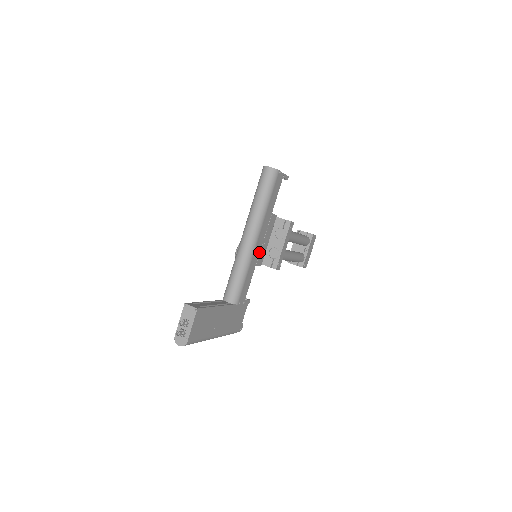
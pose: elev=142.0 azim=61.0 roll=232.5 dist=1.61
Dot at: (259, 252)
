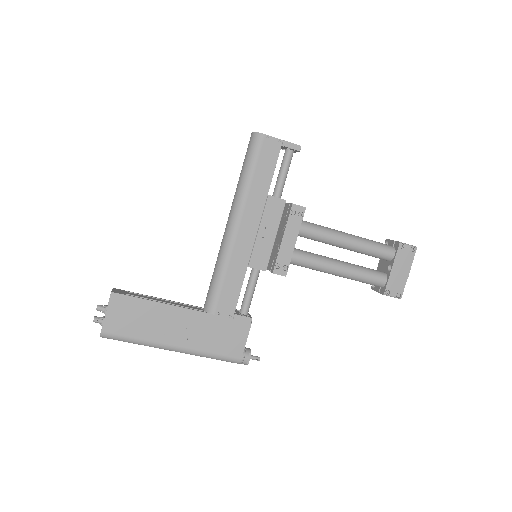
Dot at: (251, 248)
